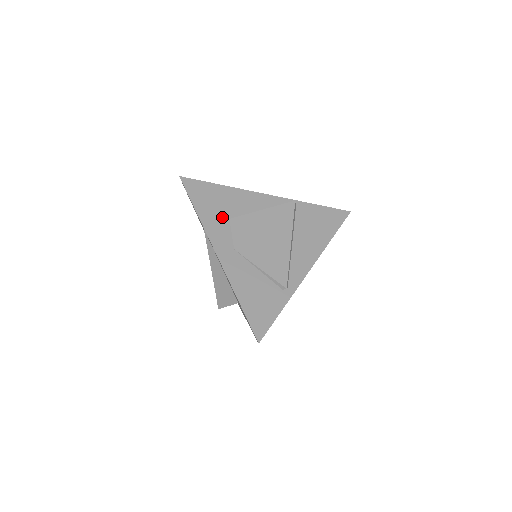
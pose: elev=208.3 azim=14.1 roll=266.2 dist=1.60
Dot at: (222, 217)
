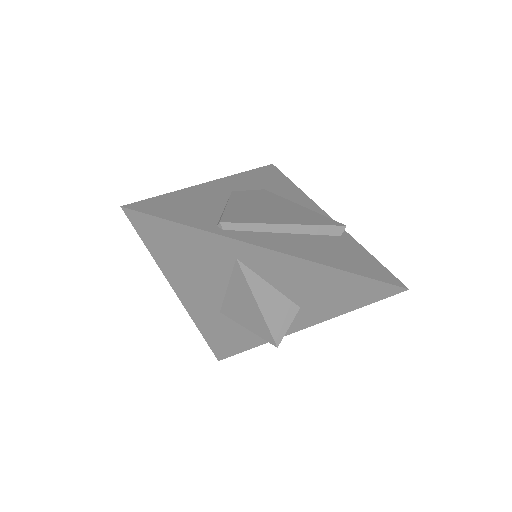
Dot at: (261, 185)
